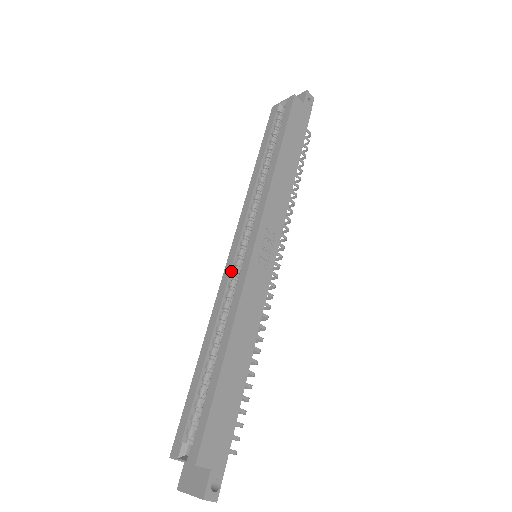
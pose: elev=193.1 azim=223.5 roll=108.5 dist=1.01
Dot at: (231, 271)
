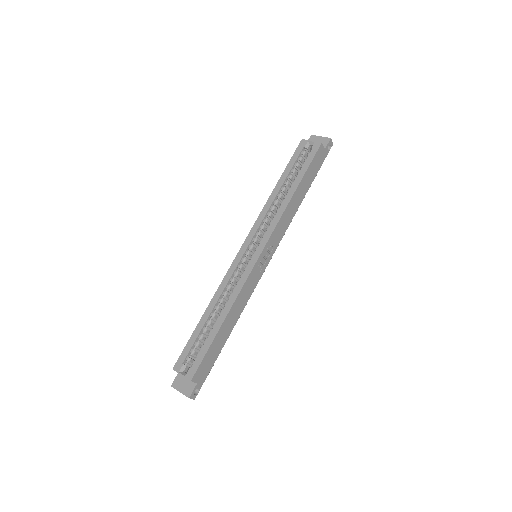
Dot at: (238, 264)
